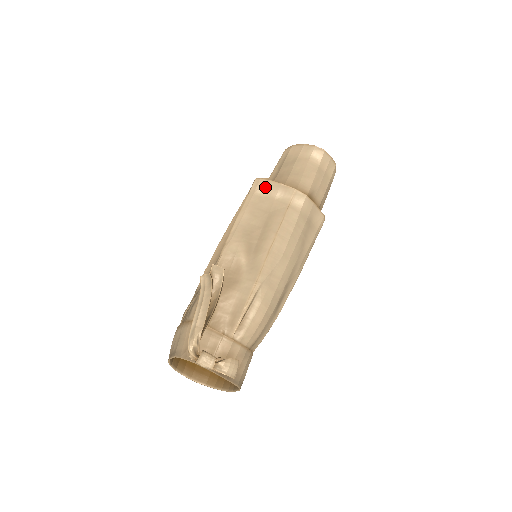
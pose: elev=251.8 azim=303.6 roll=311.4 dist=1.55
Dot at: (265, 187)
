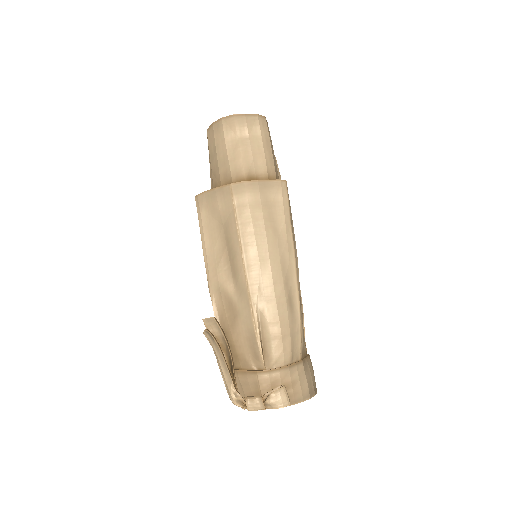
Dot at: (205, 202)
